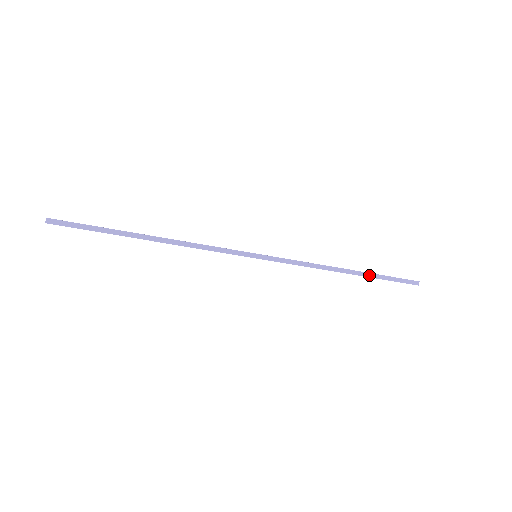
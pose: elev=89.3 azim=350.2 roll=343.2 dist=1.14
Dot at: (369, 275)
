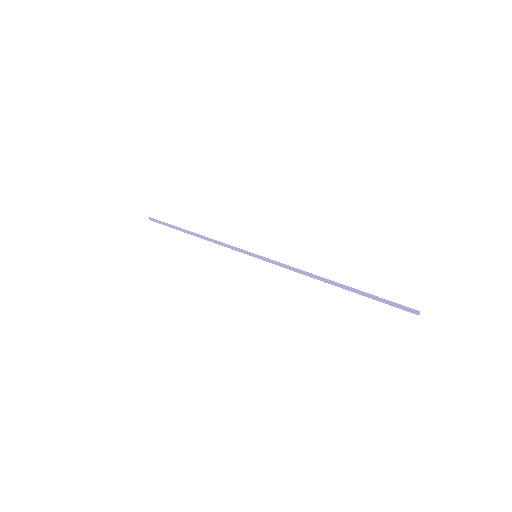
Dot at: (356, 292)
